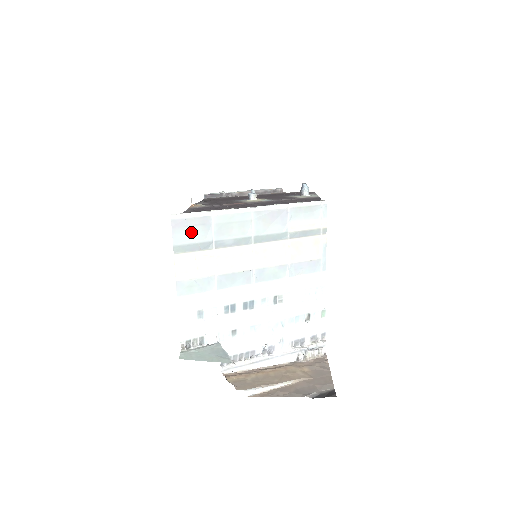
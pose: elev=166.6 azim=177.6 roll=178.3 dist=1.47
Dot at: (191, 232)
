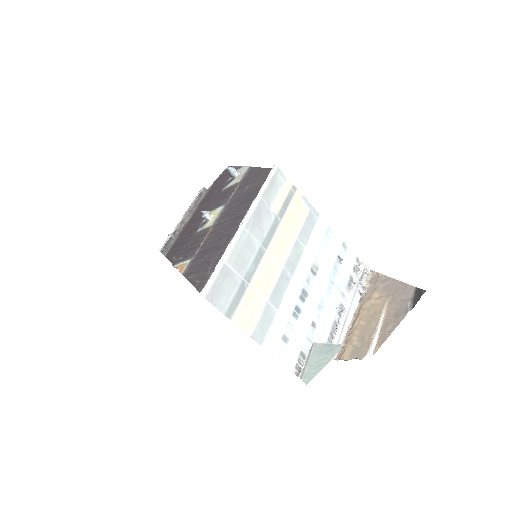
Dot at: (224, 291)
